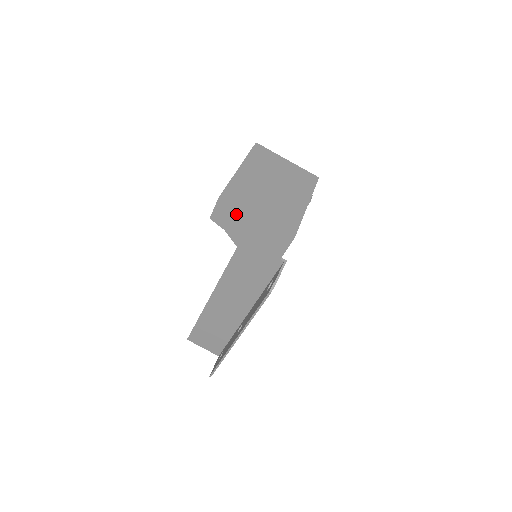
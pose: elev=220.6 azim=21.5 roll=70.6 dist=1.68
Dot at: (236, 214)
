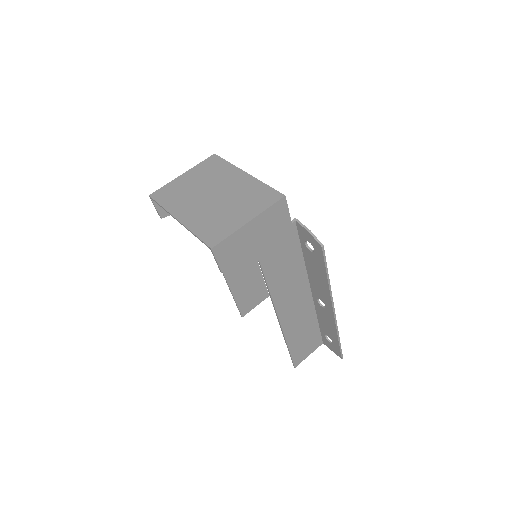
Dot at: (234, 241)
